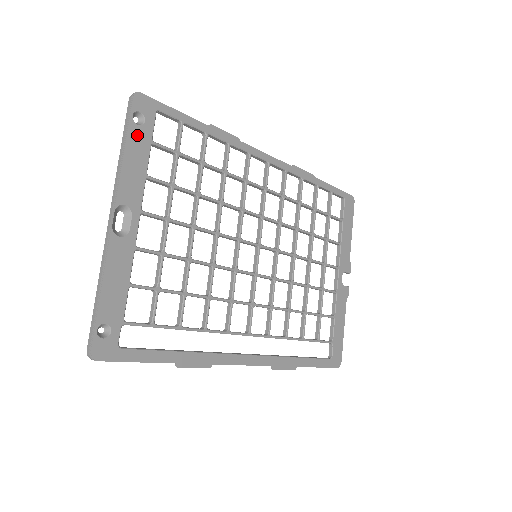
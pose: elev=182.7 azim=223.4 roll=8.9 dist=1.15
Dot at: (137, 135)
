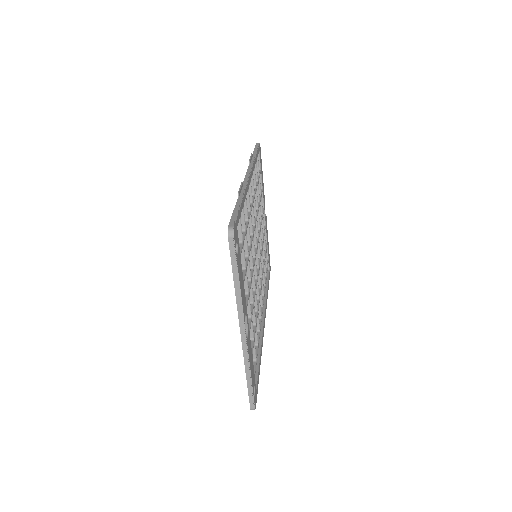
Dot at: (239, 262)
